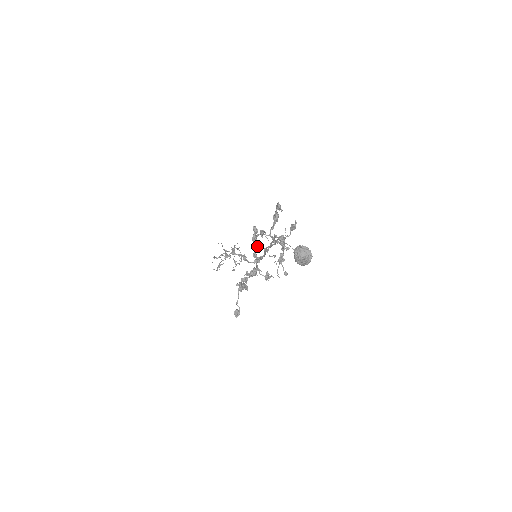
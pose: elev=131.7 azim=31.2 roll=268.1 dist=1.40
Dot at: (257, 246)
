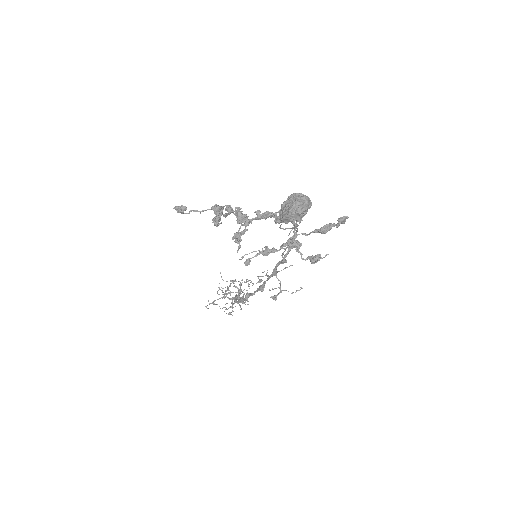
Dot at: (278, 219)
